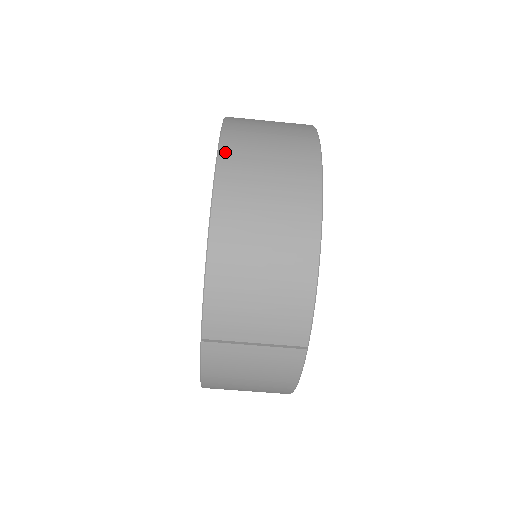
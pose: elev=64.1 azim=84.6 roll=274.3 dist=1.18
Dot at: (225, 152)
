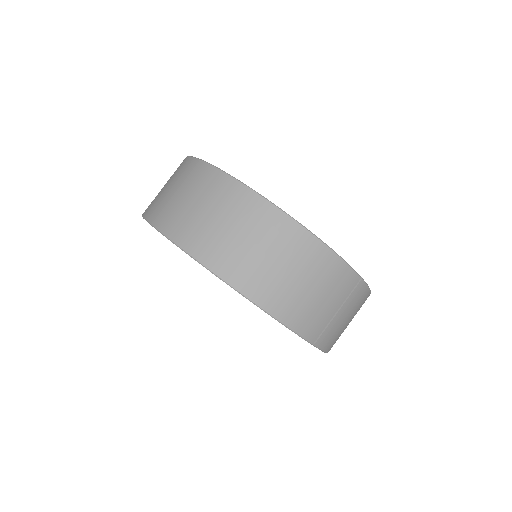
Dot at: (197, 253)
